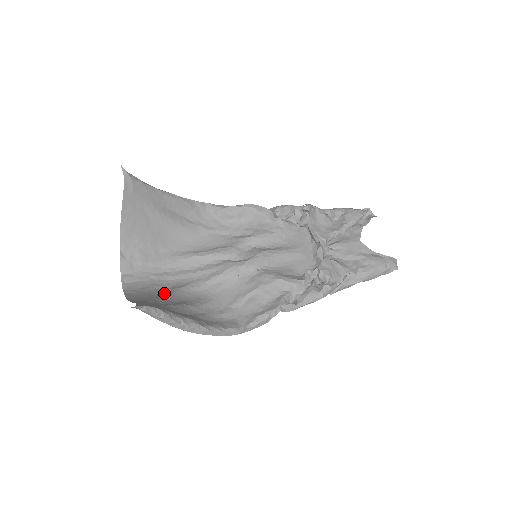
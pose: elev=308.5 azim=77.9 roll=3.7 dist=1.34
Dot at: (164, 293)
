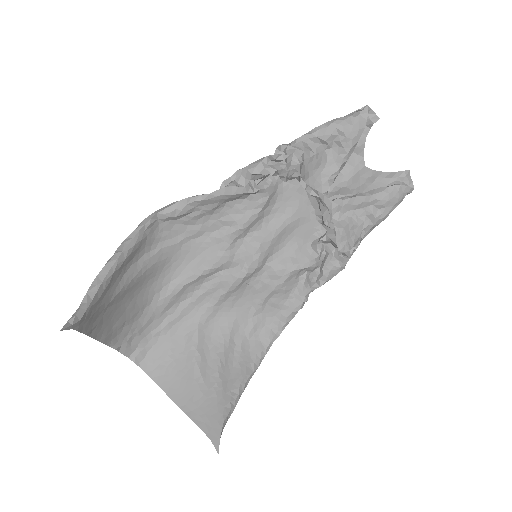
Dot at: (190, 356)
